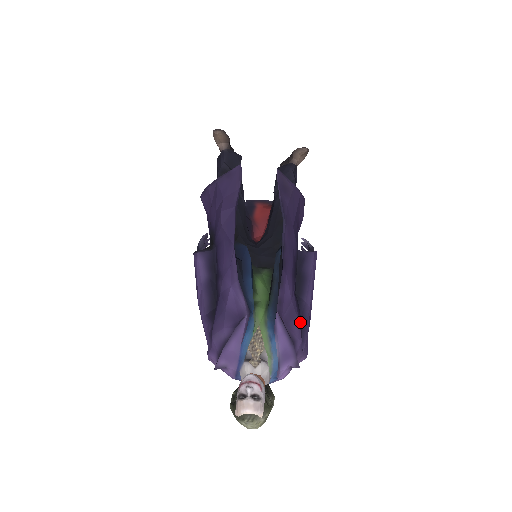
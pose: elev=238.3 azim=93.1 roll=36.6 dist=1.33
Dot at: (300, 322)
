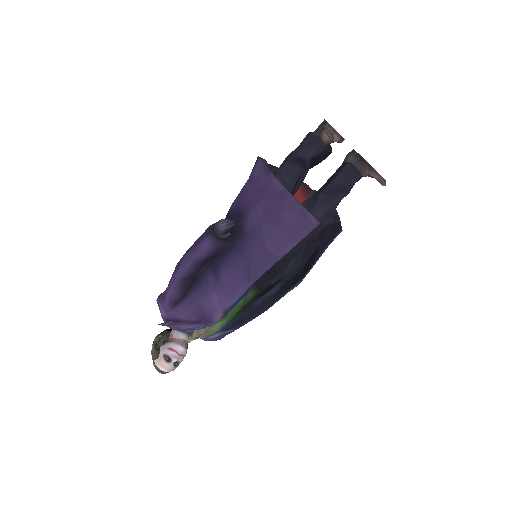
Dot at: occluded
